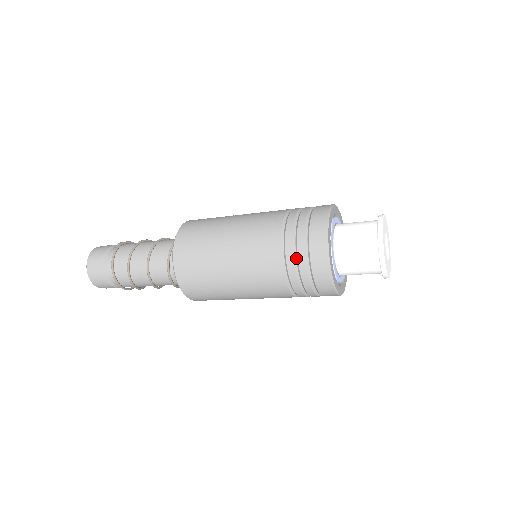
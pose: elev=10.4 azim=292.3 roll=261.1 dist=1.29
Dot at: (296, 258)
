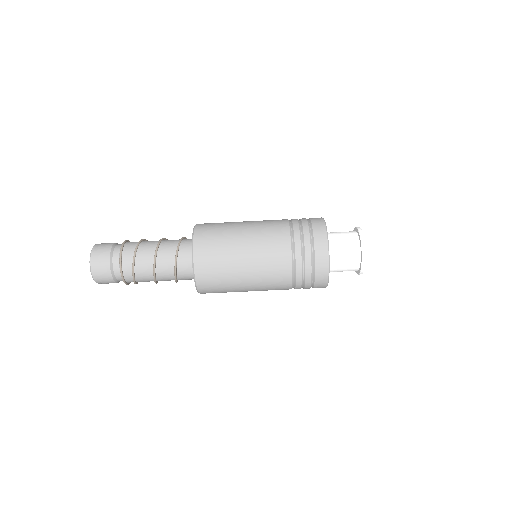
Dot at: occluded
